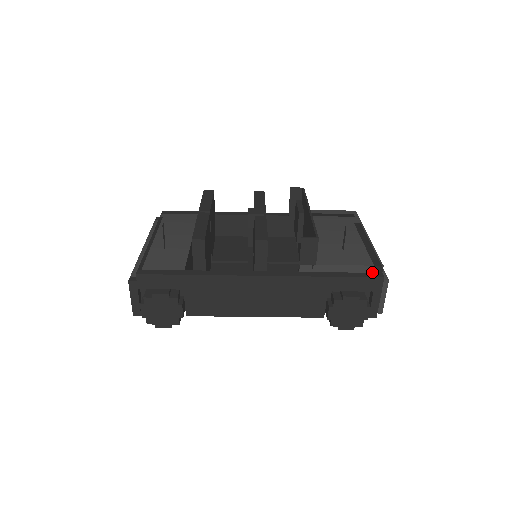
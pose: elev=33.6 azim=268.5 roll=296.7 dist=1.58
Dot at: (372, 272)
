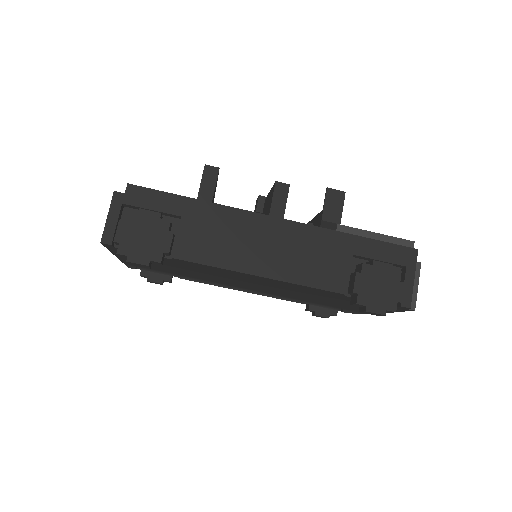
Dot at: occluded
